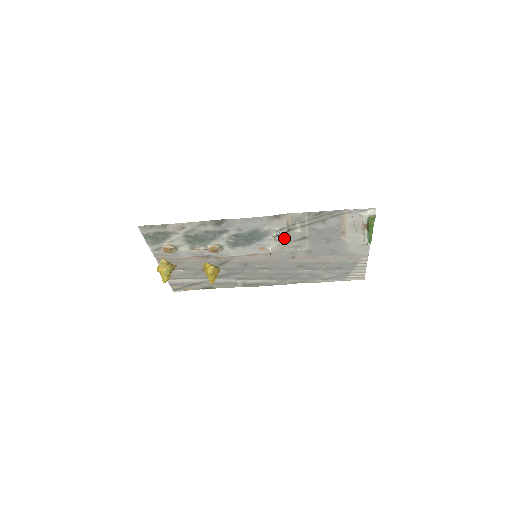
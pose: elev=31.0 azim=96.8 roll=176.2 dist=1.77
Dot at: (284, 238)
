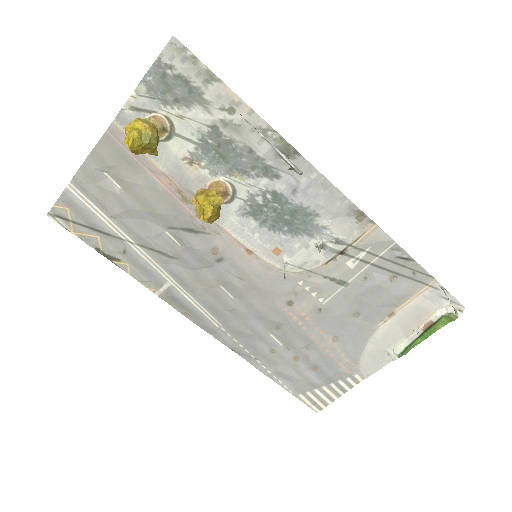
Dot at: (322, 260)
